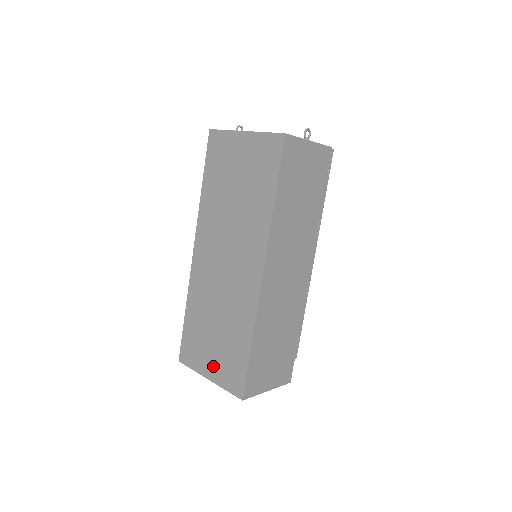
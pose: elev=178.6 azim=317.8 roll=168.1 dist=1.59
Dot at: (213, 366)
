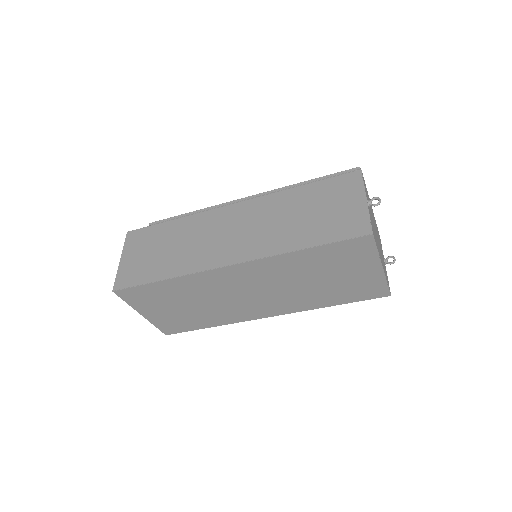
Dot at: (157, 315)
